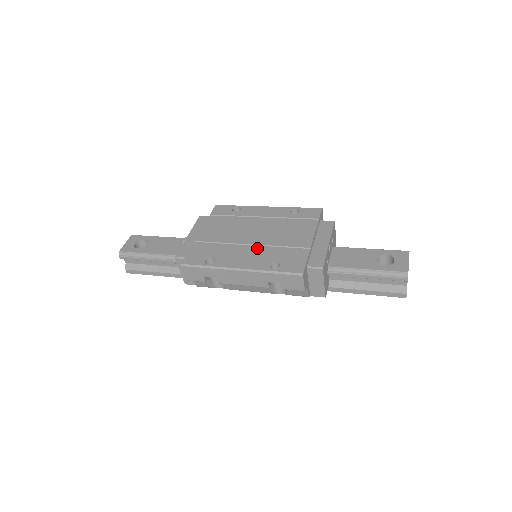
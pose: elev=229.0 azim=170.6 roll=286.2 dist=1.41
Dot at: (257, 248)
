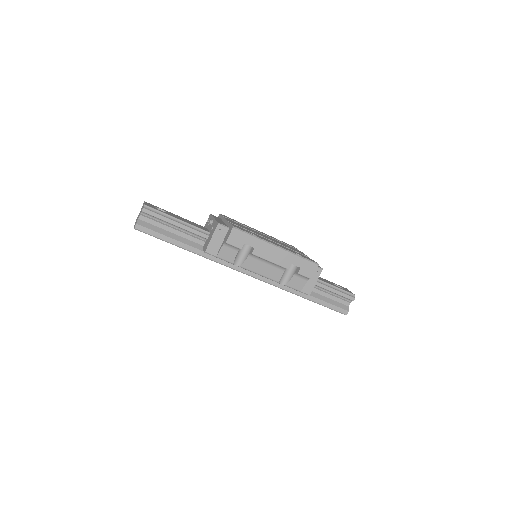
Dot at: (276, 243)
